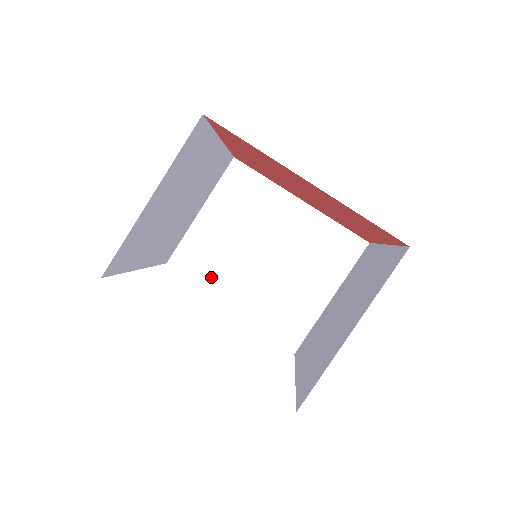
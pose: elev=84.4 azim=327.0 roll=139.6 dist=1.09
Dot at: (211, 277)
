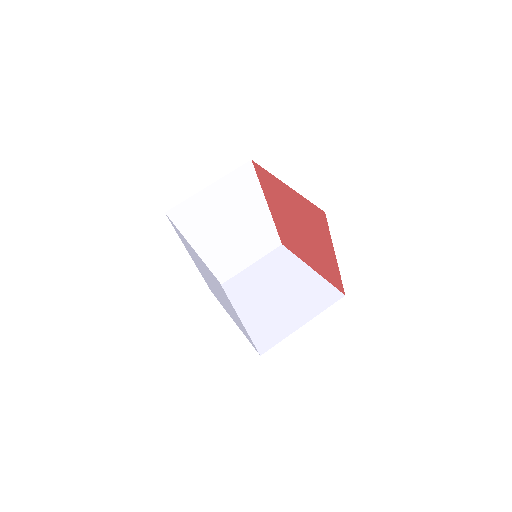
Dot at: (233, 302)
